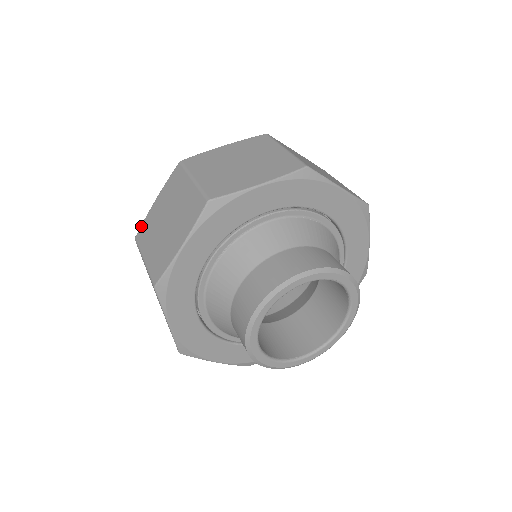
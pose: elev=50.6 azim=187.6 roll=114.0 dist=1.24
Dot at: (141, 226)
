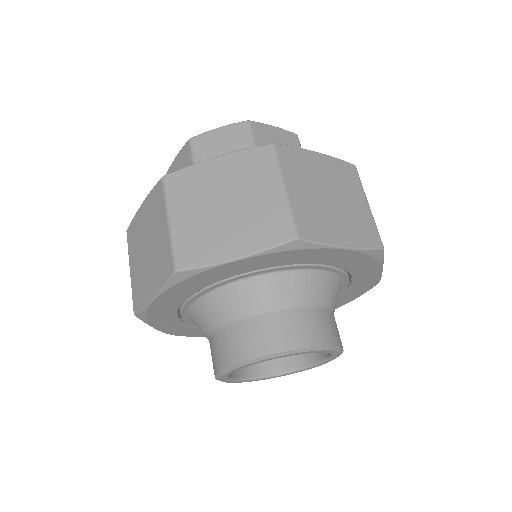
Dot at: occluded
